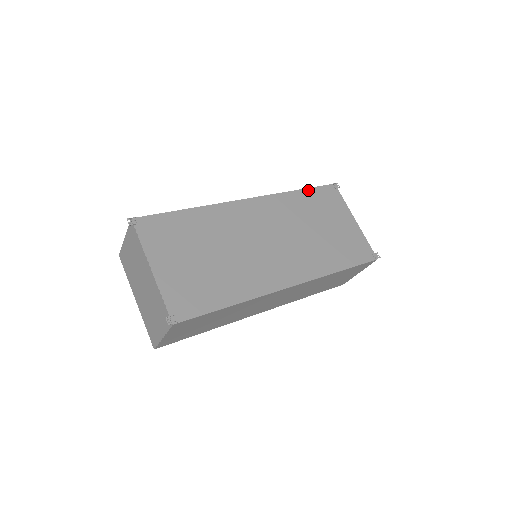
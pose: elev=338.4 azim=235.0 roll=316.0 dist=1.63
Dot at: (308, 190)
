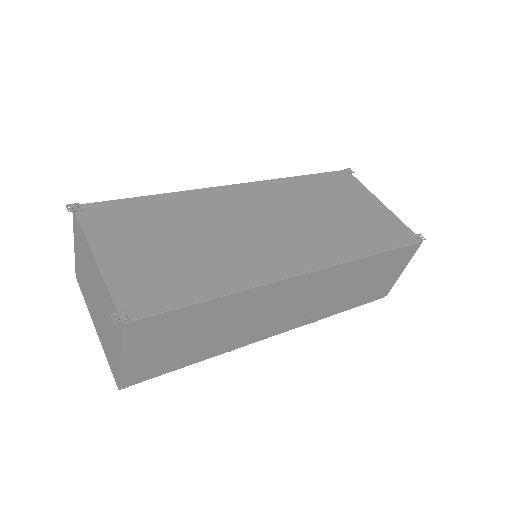
Dot at: (313, 176)
